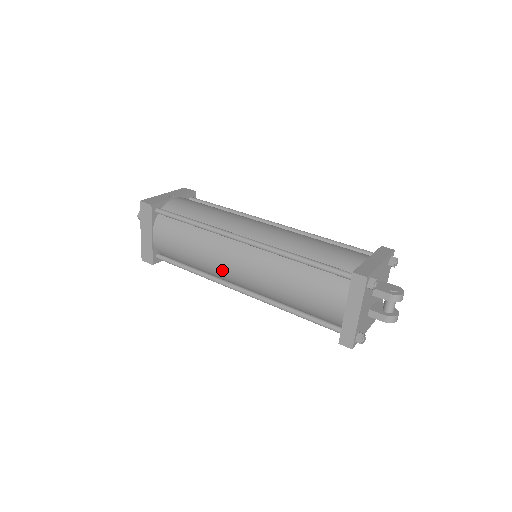
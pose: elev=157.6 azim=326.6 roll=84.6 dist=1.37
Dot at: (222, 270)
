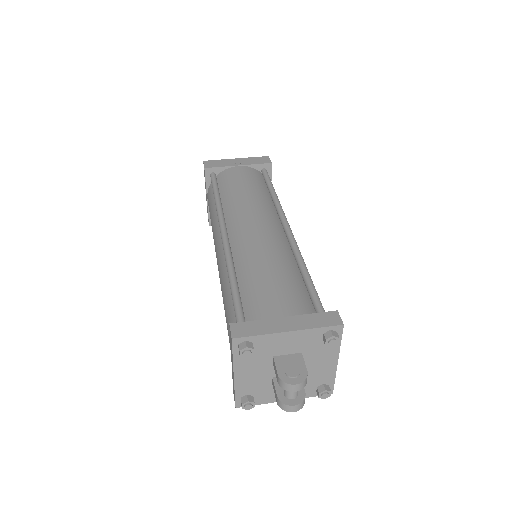
Dot at: occluded
